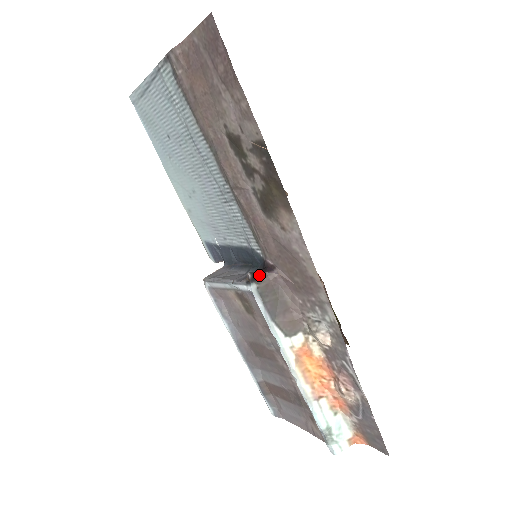
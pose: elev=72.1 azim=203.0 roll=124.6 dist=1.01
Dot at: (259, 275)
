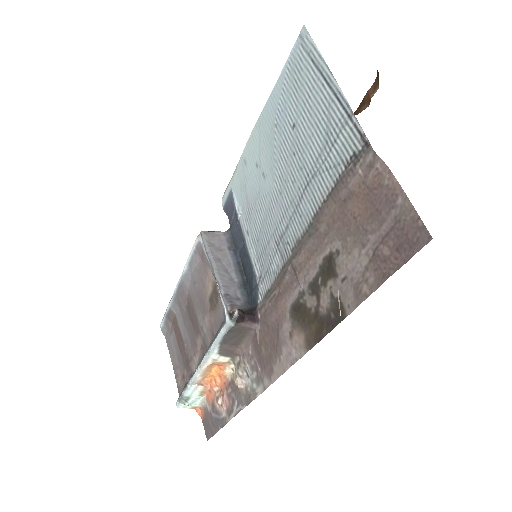
Dot at: (243, 319)
